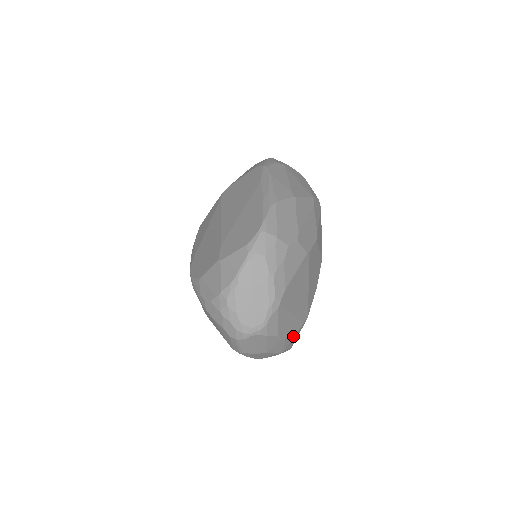
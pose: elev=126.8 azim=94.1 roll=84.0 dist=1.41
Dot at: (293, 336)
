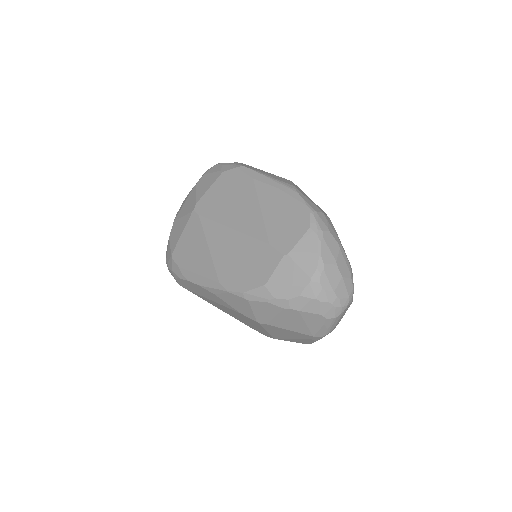
Dot at: occluded
